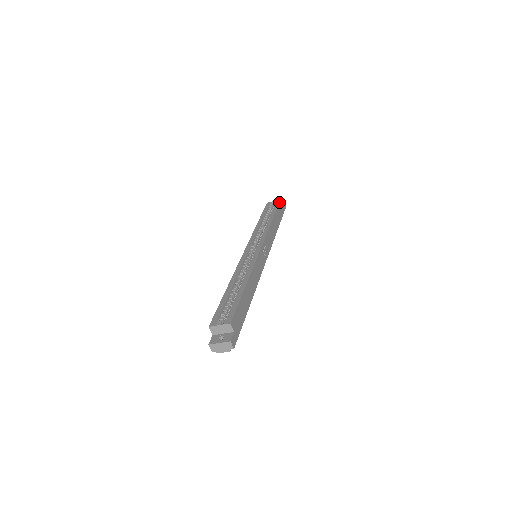
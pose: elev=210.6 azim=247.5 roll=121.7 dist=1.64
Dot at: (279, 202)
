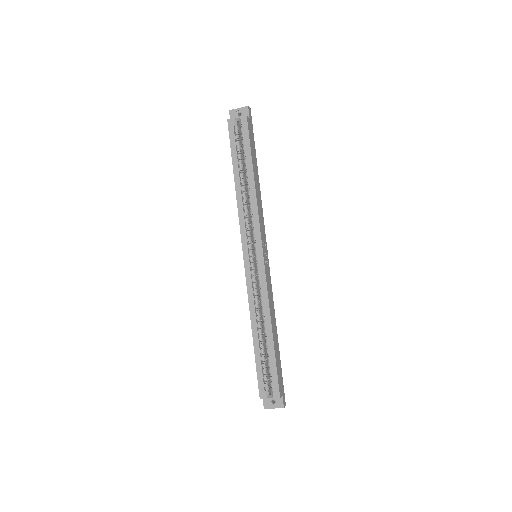
Dot at: (247, 126)
